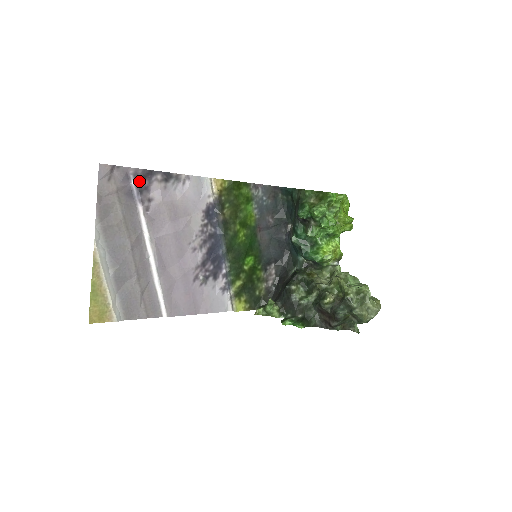
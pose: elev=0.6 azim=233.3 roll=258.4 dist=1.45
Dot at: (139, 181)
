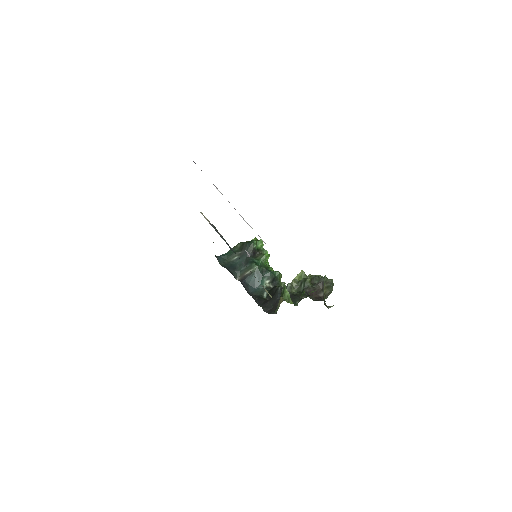
Dot at: occluded
